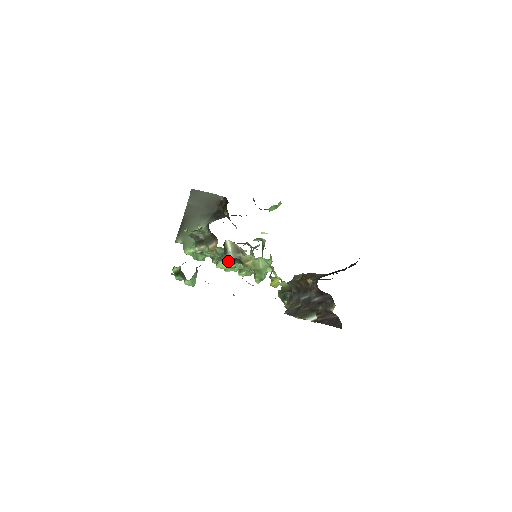
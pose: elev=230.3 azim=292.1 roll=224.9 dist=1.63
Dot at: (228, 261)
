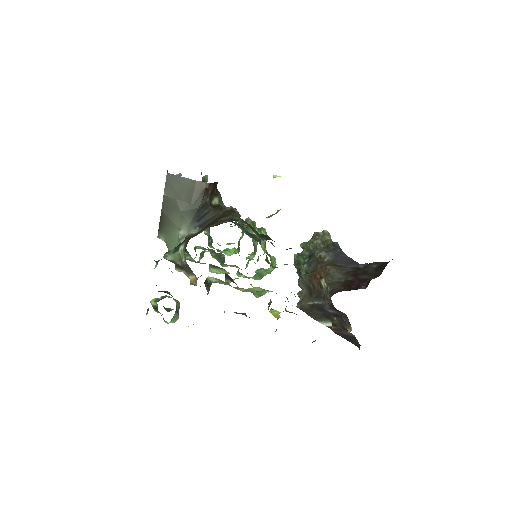
Dot at: (220, 270)
